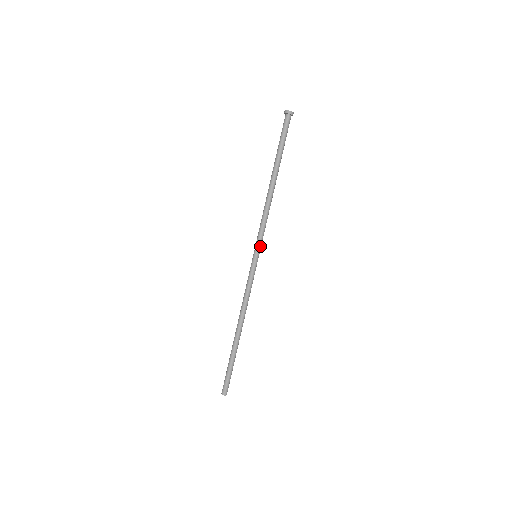
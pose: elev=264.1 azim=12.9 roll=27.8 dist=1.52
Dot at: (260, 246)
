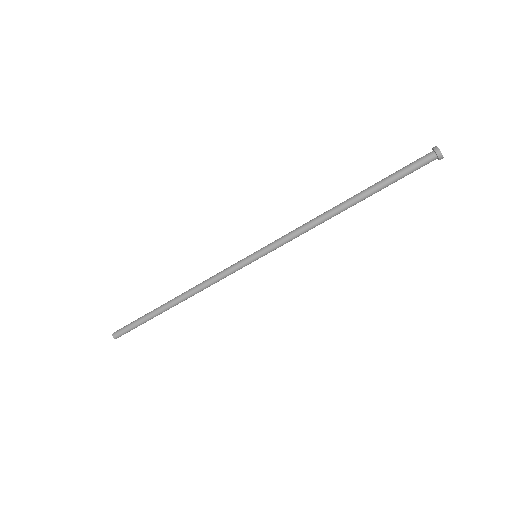
Dot at: (269, 252)
